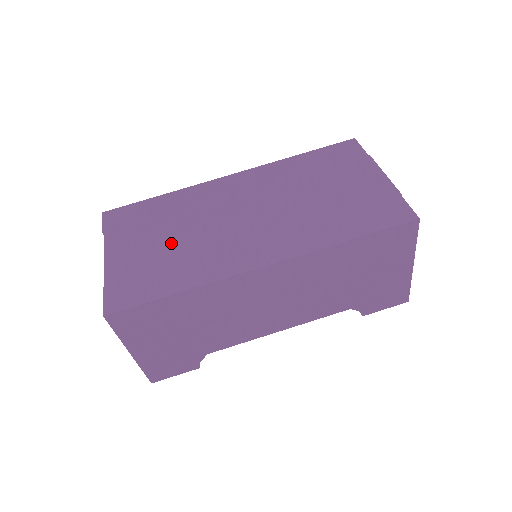
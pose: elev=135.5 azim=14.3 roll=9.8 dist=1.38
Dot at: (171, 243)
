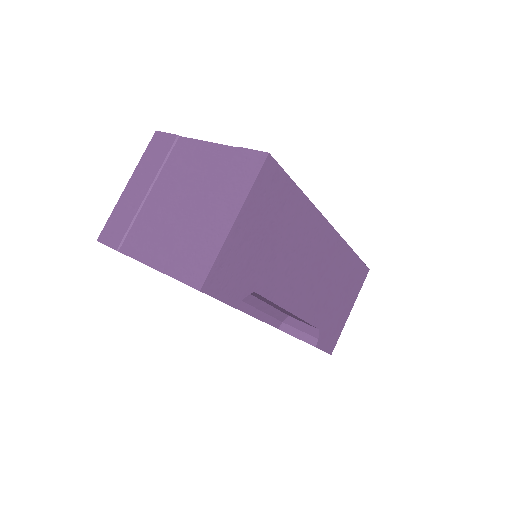
Dot at: occluded
